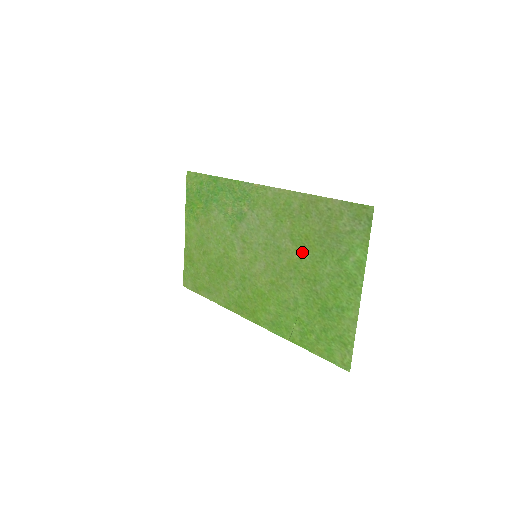
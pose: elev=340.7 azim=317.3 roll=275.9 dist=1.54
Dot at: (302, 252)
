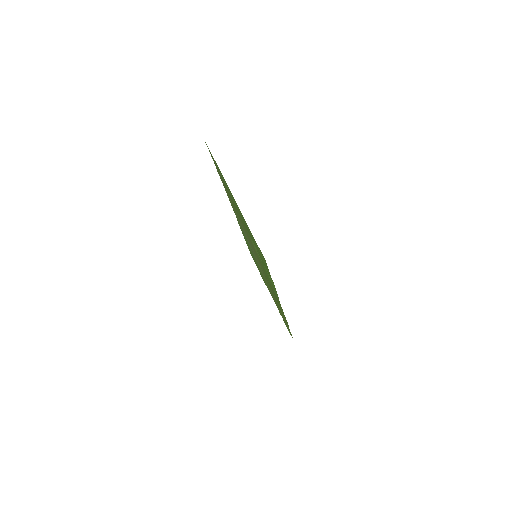
Dot at: occluded
